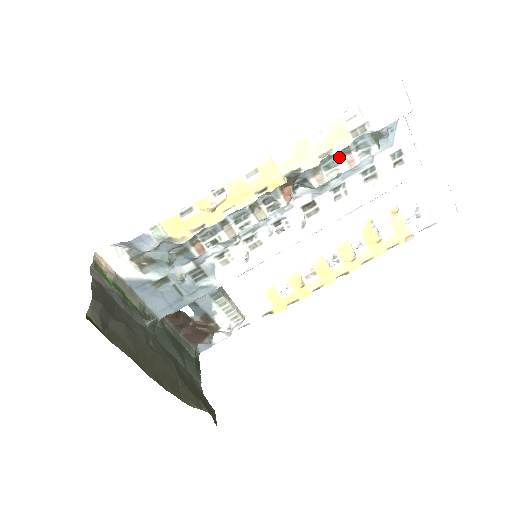
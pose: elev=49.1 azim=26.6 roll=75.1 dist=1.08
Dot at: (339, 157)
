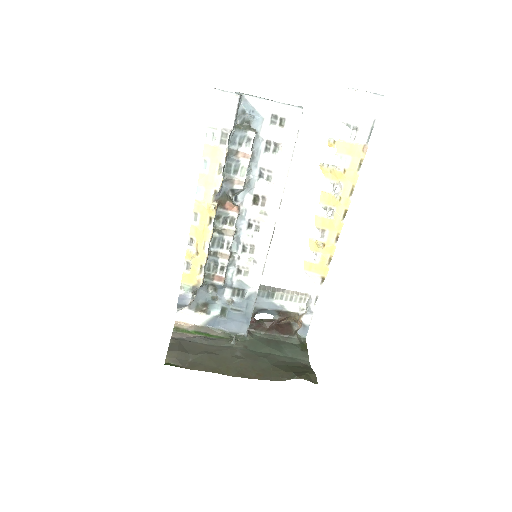
Dot at: (235, 160)
